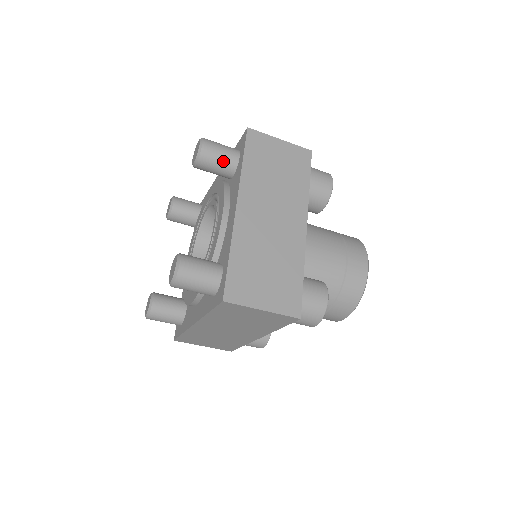
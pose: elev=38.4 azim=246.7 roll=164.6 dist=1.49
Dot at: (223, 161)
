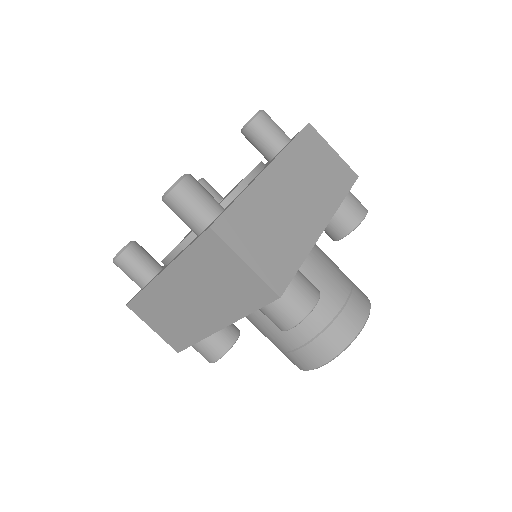
Dot at: (272, 136)
